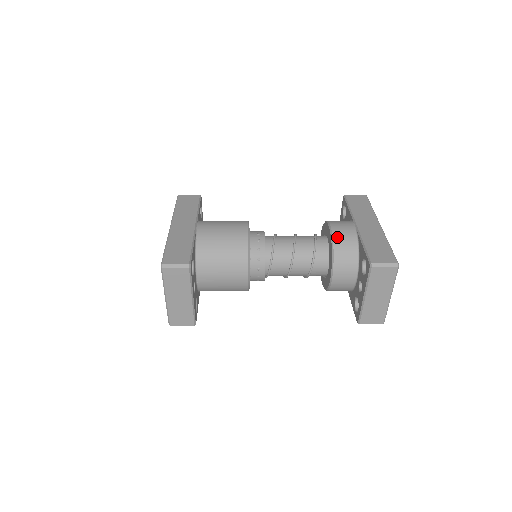
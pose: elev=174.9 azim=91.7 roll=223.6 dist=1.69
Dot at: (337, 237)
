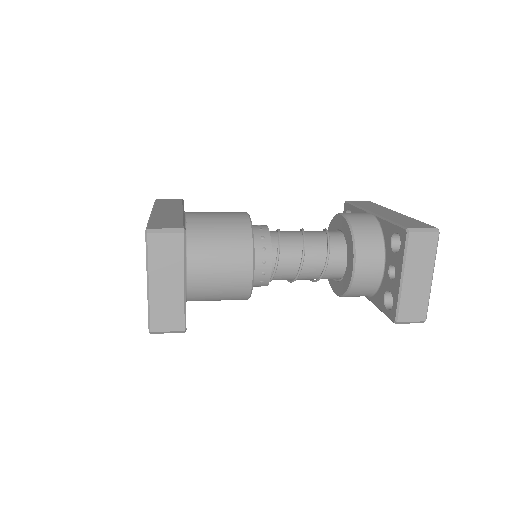
Dot at: (354, 220)
